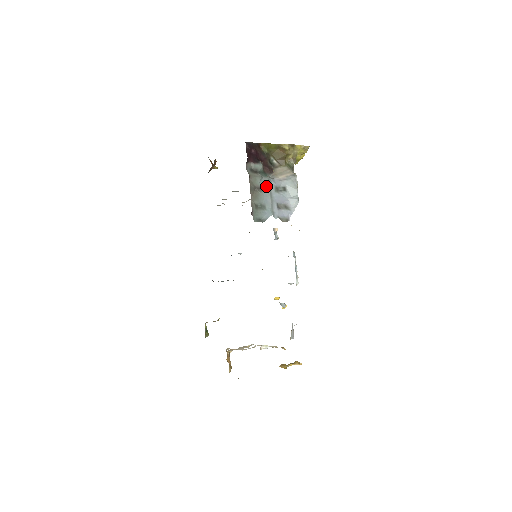
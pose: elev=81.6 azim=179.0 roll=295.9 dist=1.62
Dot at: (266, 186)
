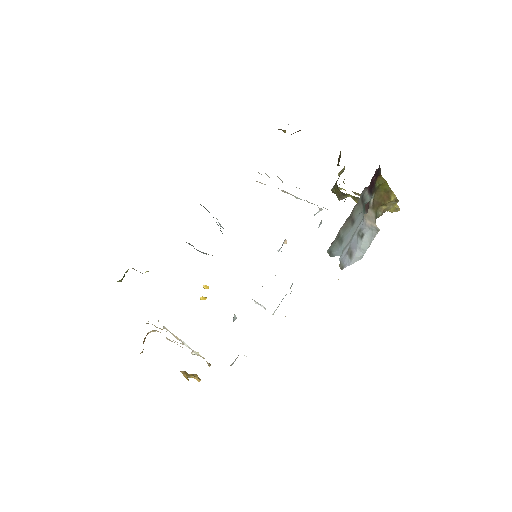
Dot at: (357, 223)
